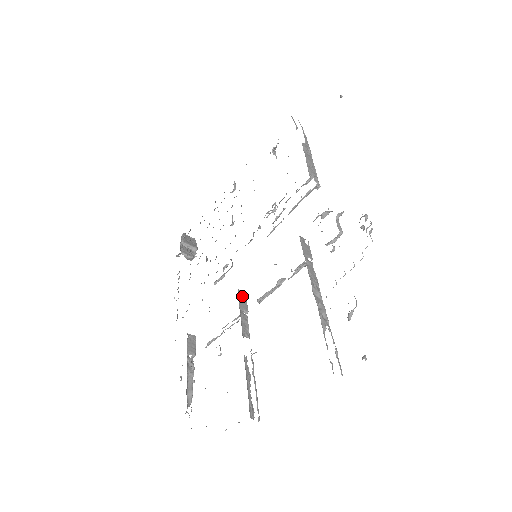
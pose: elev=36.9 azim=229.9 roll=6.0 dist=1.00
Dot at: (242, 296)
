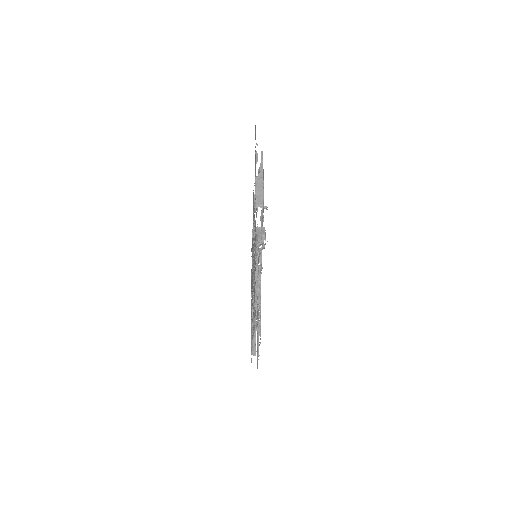
Dot at: occluded
